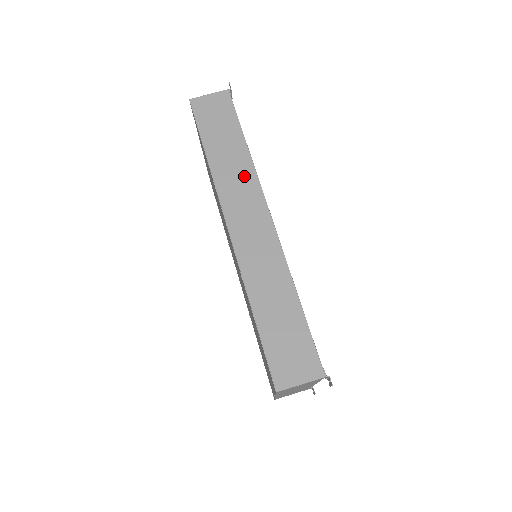
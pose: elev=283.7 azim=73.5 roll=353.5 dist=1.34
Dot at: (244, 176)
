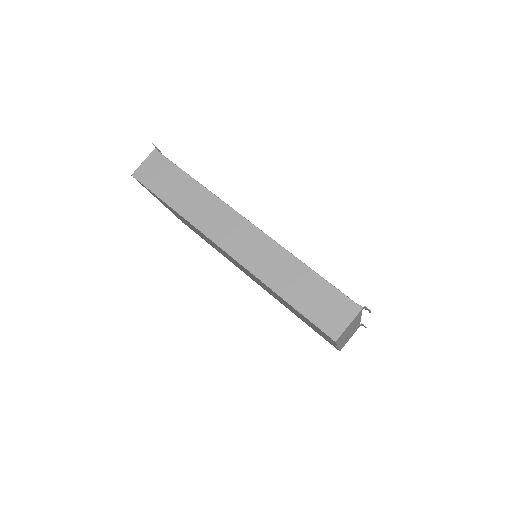
Dot at: (210, 205)
